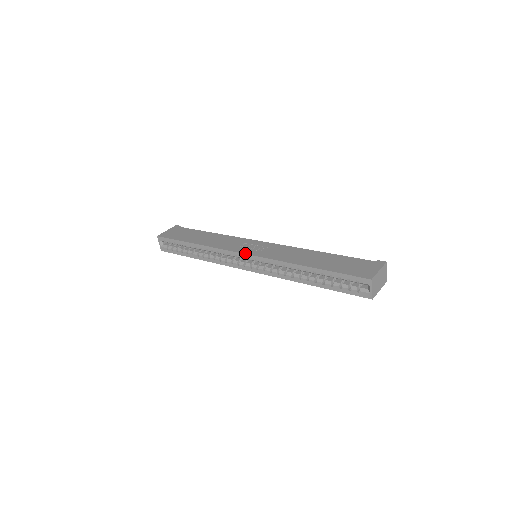
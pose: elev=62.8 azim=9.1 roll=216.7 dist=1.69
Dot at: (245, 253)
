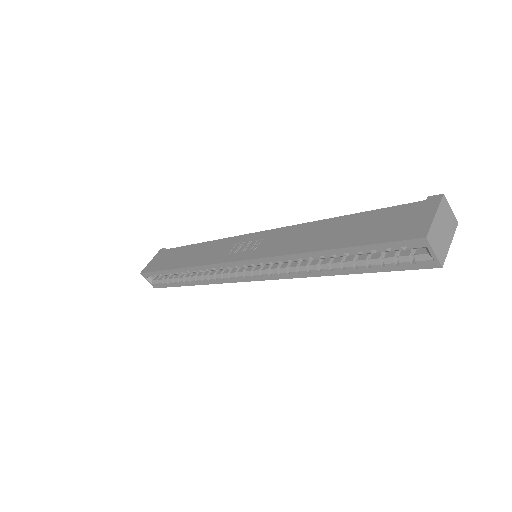
Dot at: (236, 260)
